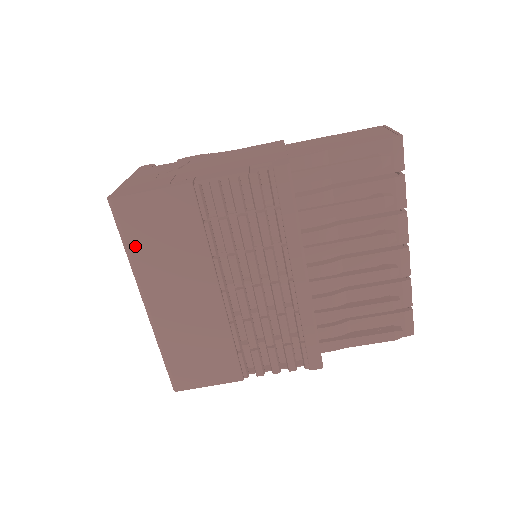
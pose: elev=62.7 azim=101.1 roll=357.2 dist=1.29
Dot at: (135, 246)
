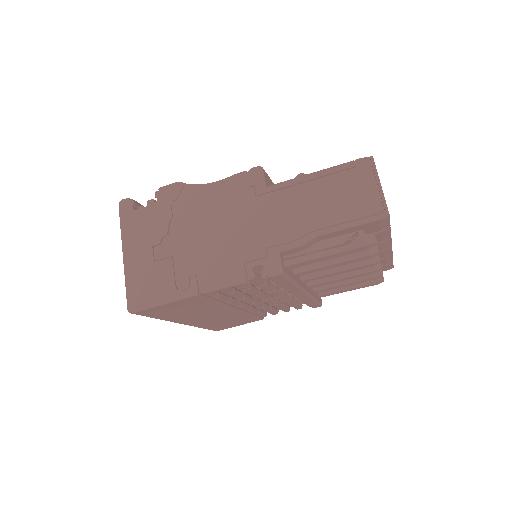
Dot at: (162, 317)
